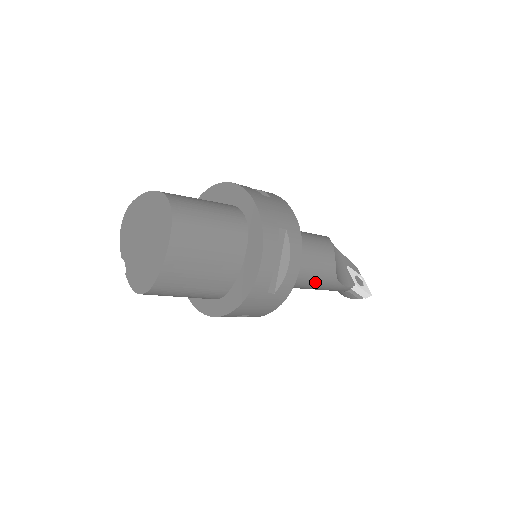
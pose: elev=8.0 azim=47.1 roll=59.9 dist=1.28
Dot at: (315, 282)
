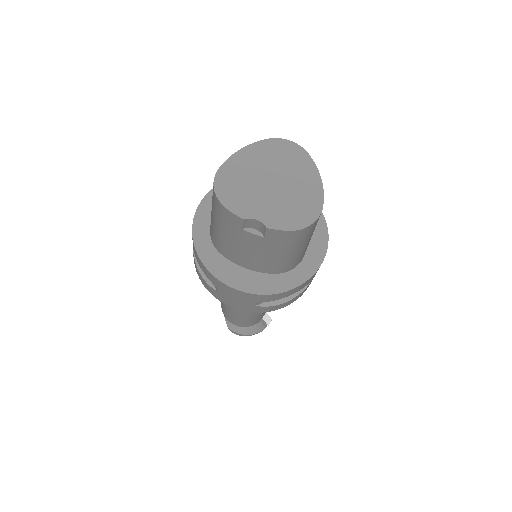
Dot at: occluded
